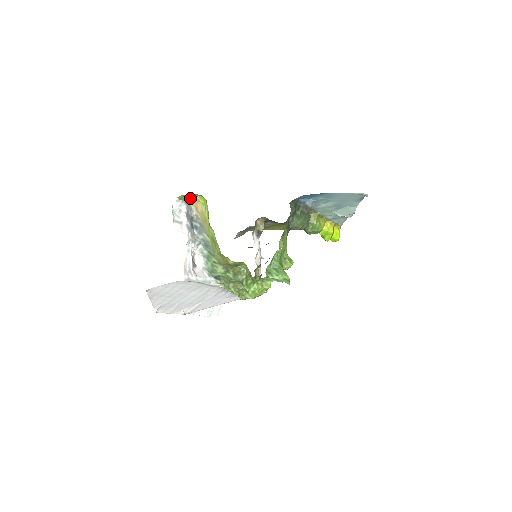
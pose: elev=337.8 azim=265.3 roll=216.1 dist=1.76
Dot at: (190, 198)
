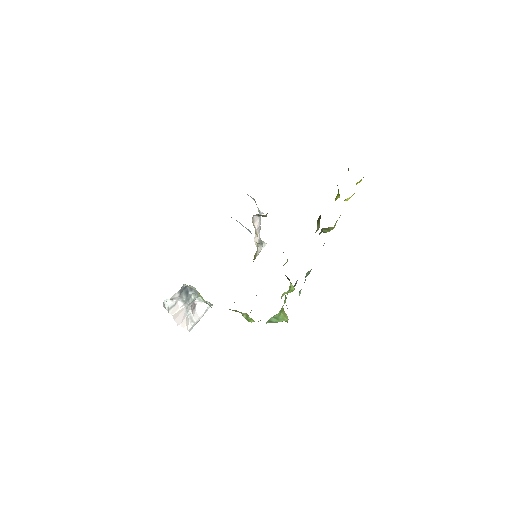
Dot at: occluded
